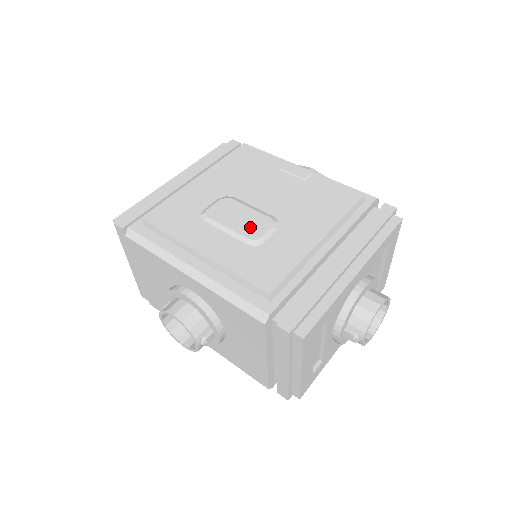
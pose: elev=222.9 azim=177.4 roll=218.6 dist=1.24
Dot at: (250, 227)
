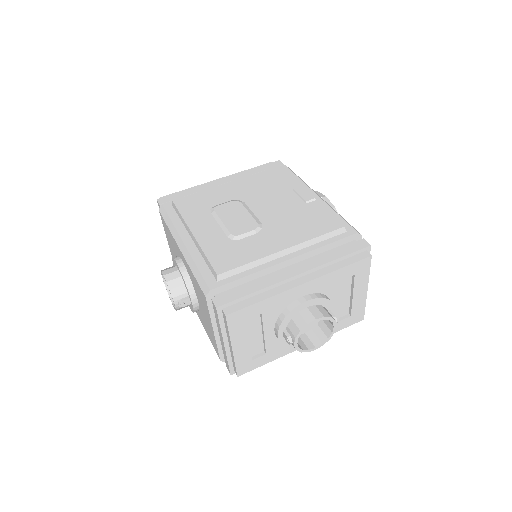
Dot at: (238, 226)
